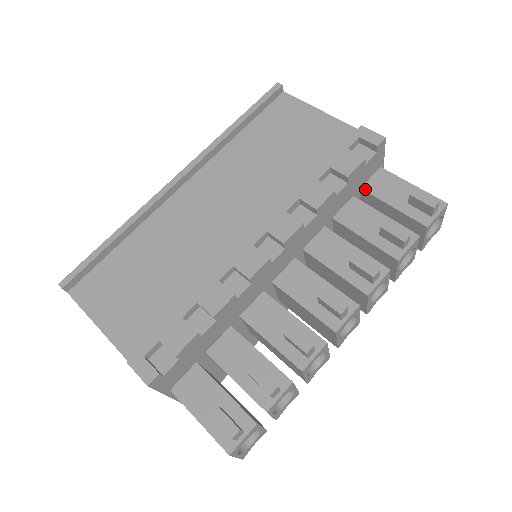
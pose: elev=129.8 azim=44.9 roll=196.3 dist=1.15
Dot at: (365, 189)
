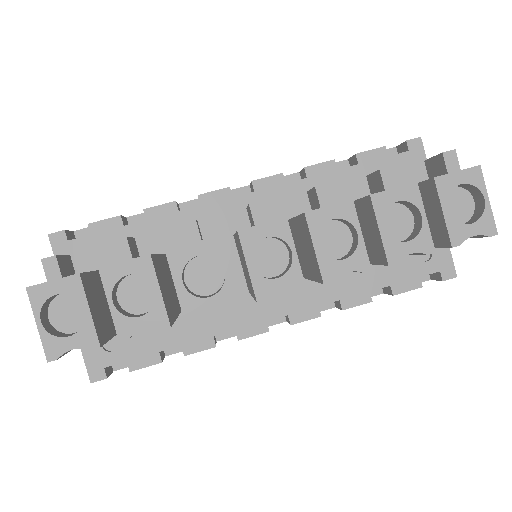
Dot at: occluded
